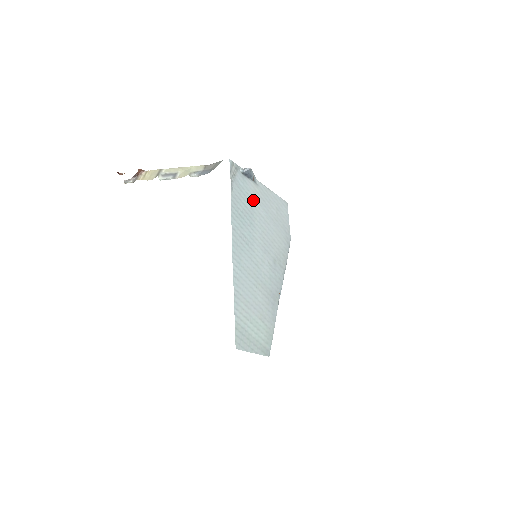
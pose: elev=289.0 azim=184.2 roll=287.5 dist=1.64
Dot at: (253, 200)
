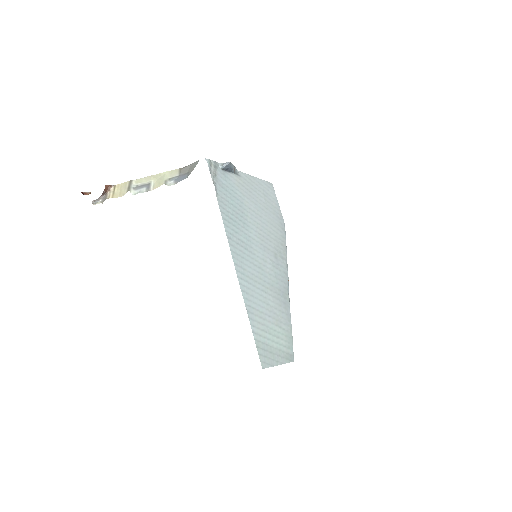
Dot at: (240, 196)
